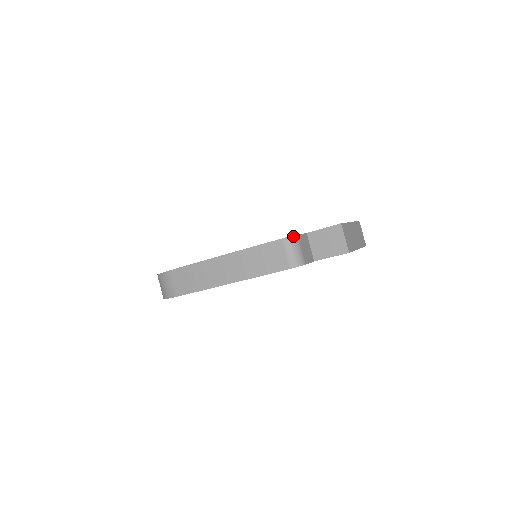
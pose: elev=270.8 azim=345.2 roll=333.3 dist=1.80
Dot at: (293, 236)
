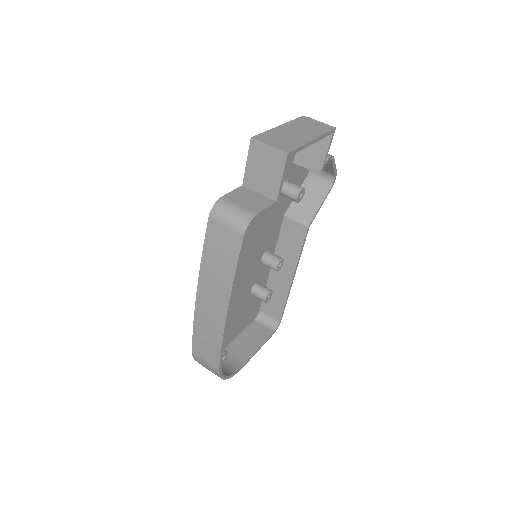
Dot at: (216, 203)
